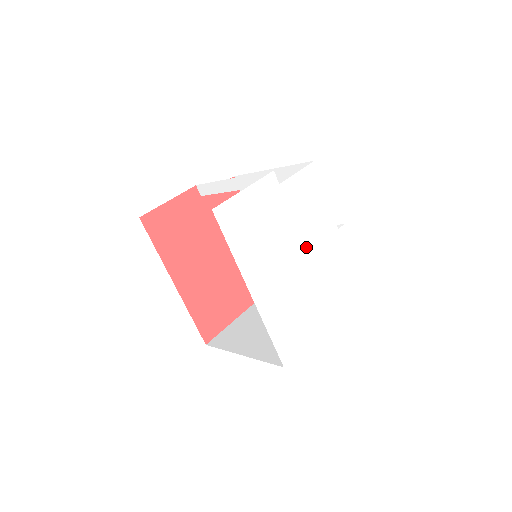
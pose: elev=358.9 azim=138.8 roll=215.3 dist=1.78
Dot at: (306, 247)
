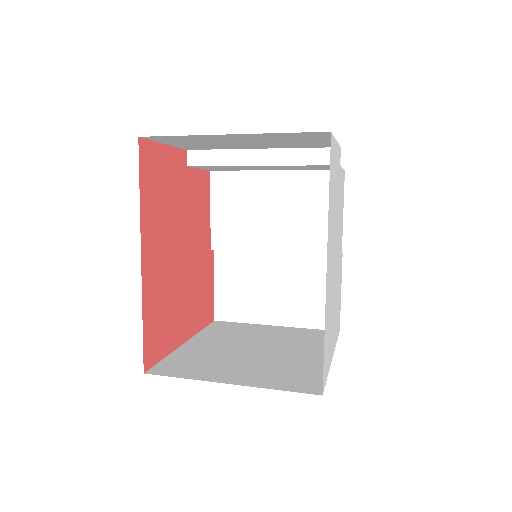
Dot at: (337, 253)
